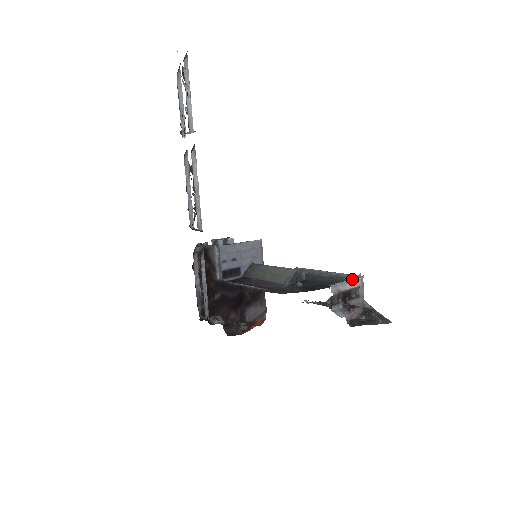
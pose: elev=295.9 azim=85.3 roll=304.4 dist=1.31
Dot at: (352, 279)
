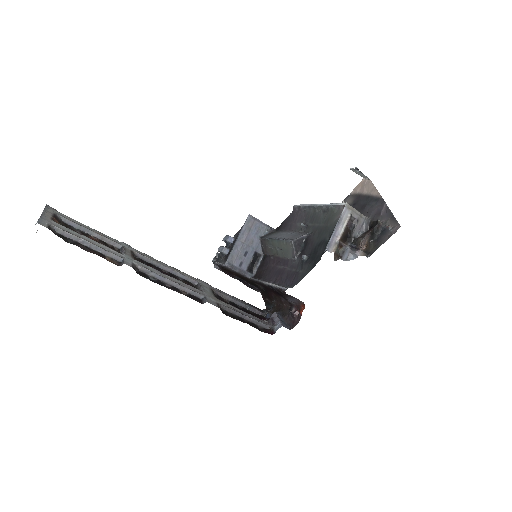
Dot at: (339, 220)
